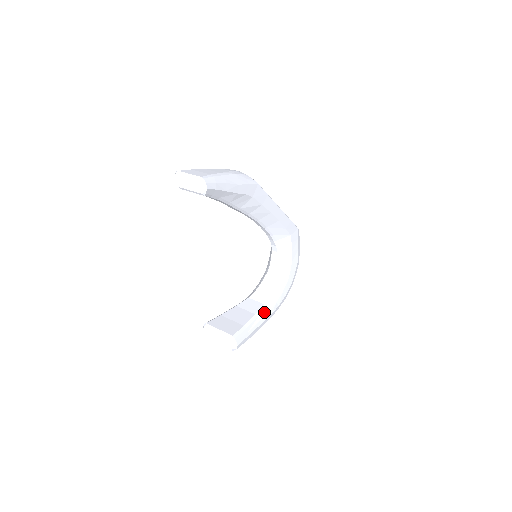
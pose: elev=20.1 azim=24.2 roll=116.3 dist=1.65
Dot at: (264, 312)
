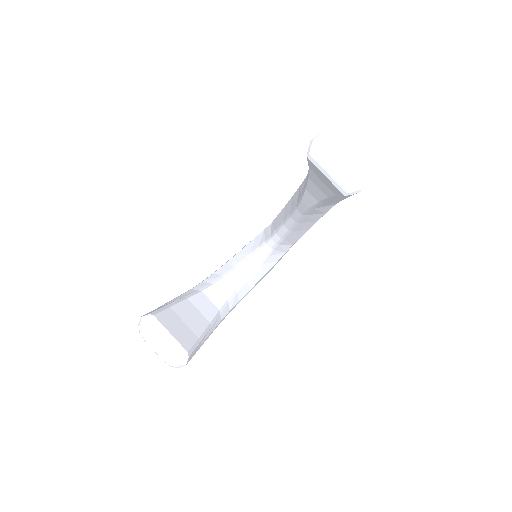
Dot at: (217, 321)
